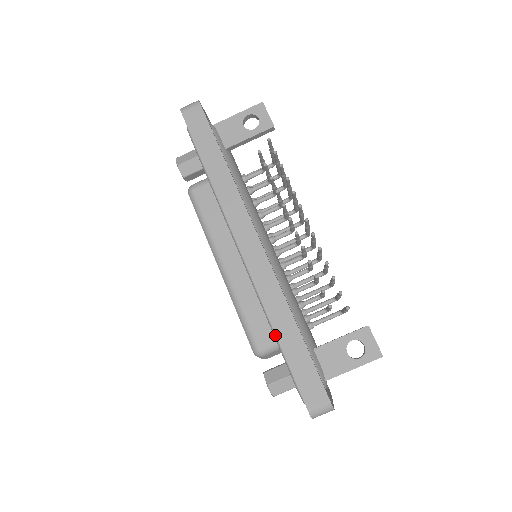
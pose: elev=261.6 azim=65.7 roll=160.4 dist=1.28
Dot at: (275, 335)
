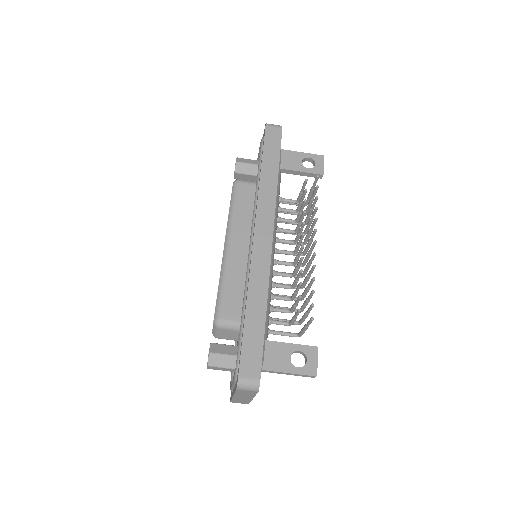
Dot at: (244, 309)
